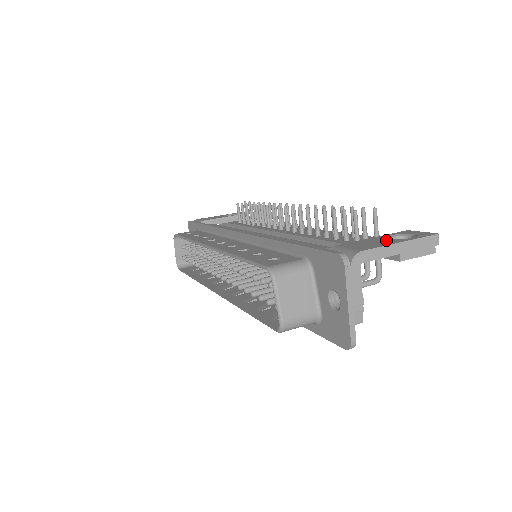
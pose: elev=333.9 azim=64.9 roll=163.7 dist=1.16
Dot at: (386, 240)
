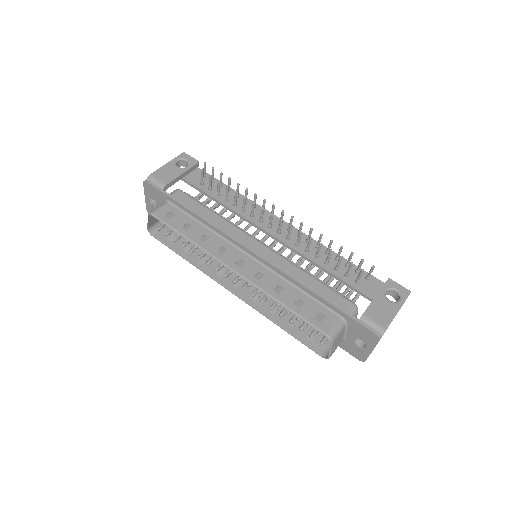
Dot at: (389, 305)
